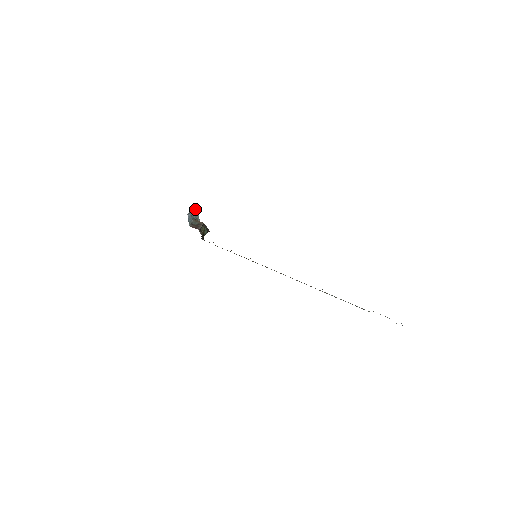
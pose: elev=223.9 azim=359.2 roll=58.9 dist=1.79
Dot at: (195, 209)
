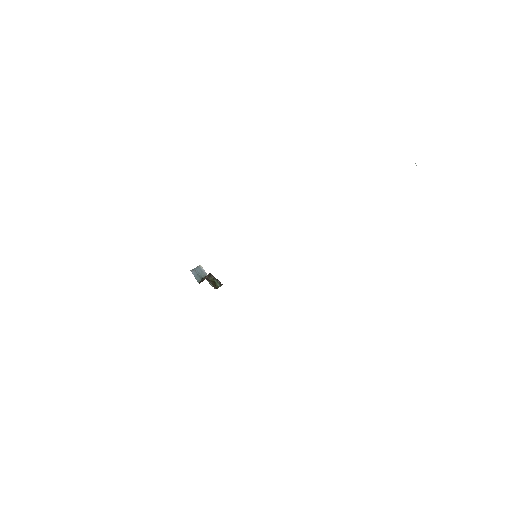
Dot at: (200, 269)
